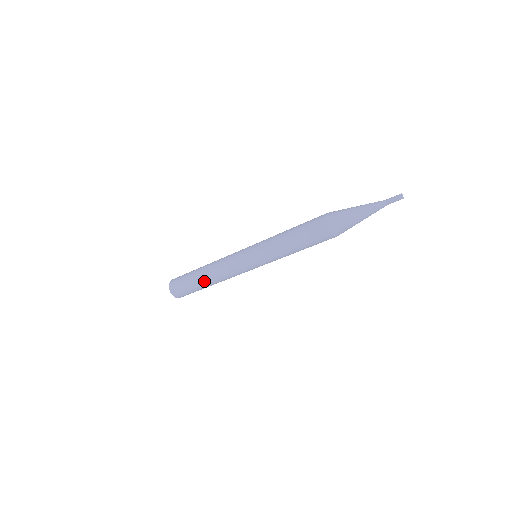
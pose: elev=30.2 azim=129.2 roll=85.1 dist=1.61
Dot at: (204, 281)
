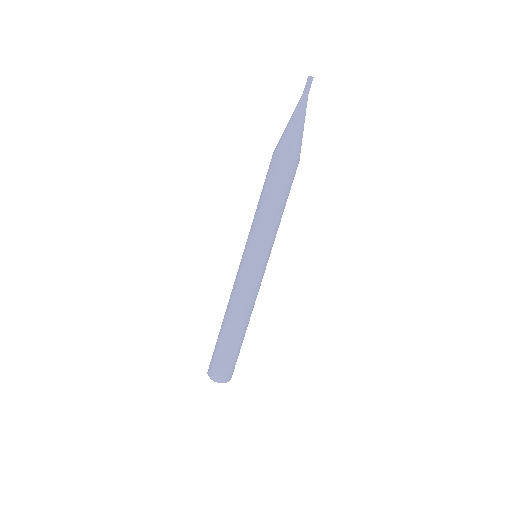
Dot at: (227, 326)
